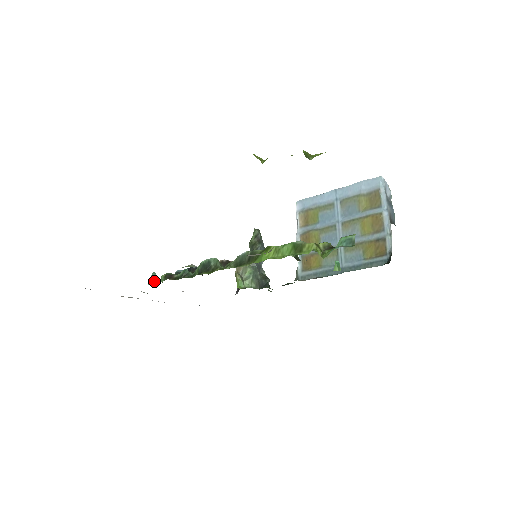
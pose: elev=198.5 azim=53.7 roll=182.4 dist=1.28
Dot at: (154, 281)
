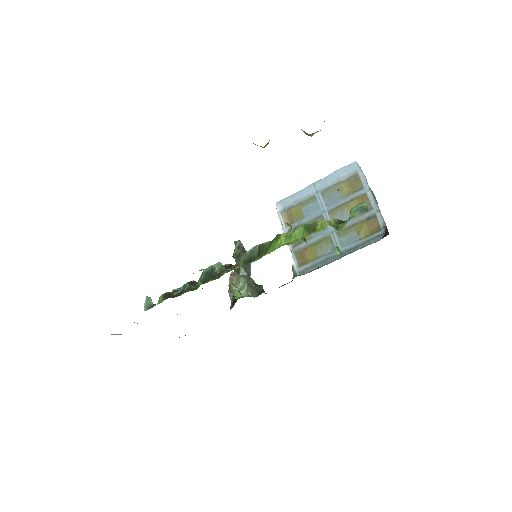
Dot at: (150, 306)
